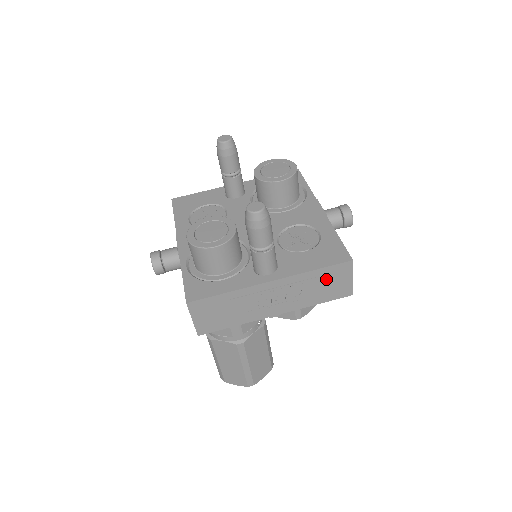
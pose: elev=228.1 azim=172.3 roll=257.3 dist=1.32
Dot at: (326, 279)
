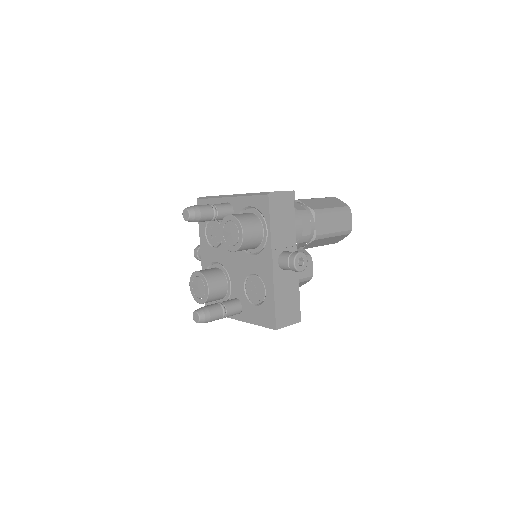
Dot at: occluded
